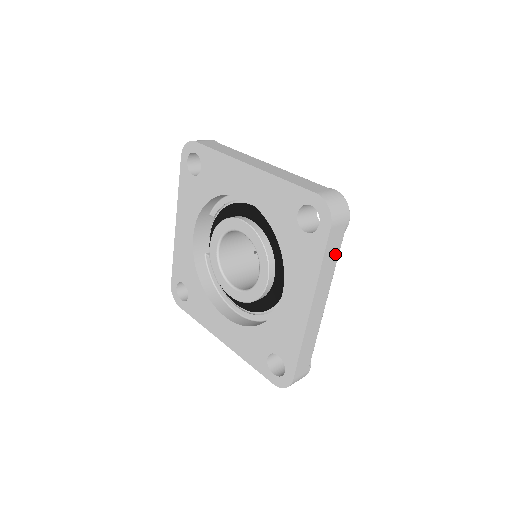
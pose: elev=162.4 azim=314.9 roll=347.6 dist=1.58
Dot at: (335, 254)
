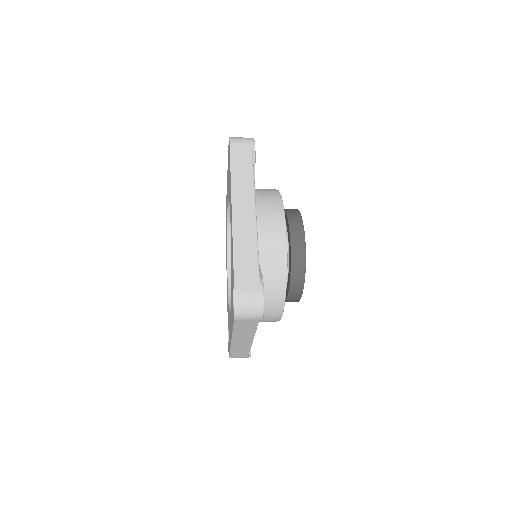
Dot at: (251, 328)
